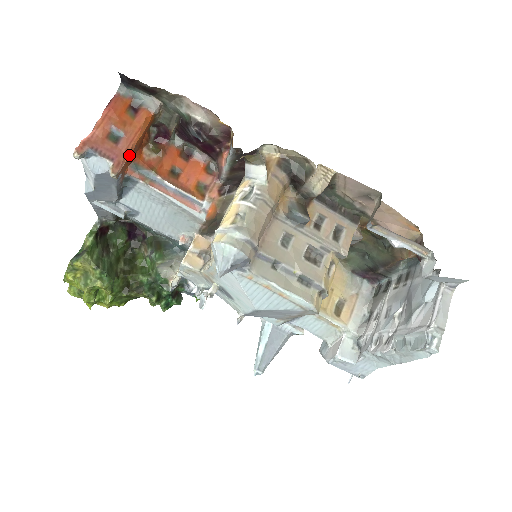
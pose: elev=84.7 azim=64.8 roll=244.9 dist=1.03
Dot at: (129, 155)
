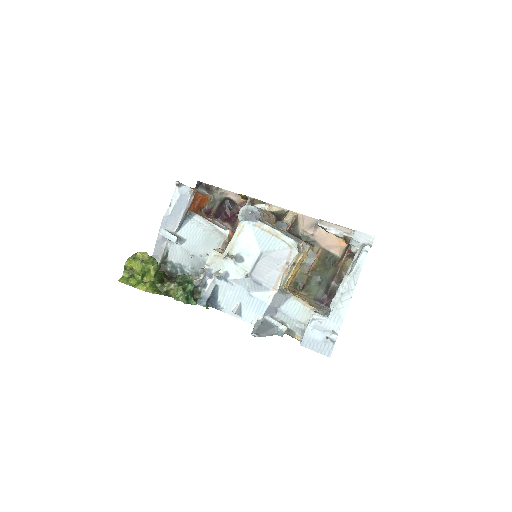
Dot at: (196, 199)
